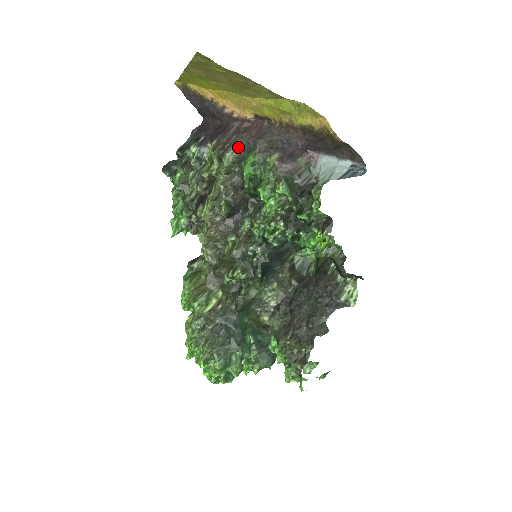
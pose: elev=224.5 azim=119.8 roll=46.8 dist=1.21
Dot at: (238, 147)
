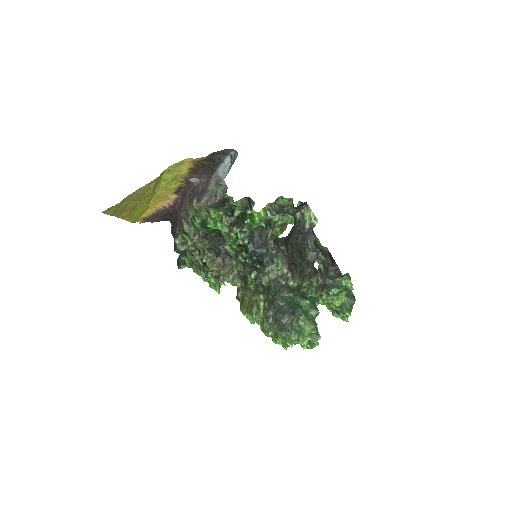
Dot at: (184, 218)
